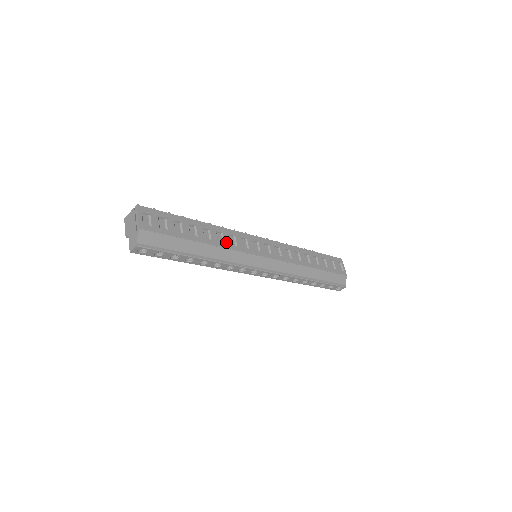
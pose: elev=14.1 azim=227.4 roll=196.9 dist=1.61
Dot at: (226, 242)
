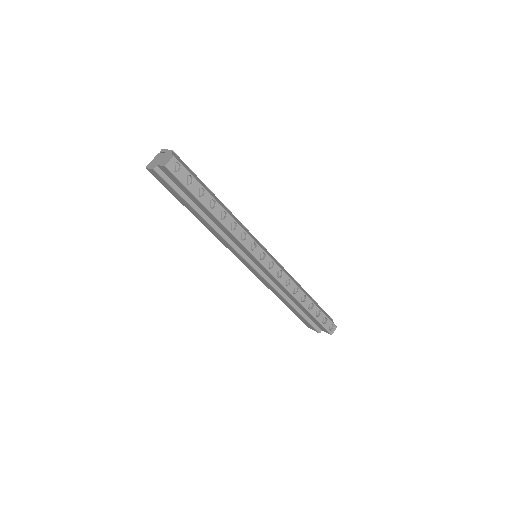
Dot at: occluded
